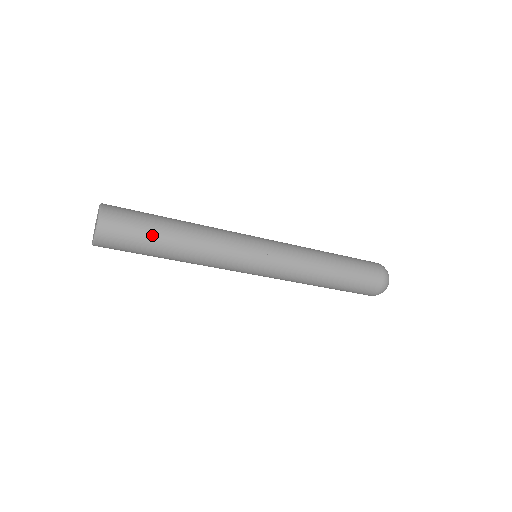
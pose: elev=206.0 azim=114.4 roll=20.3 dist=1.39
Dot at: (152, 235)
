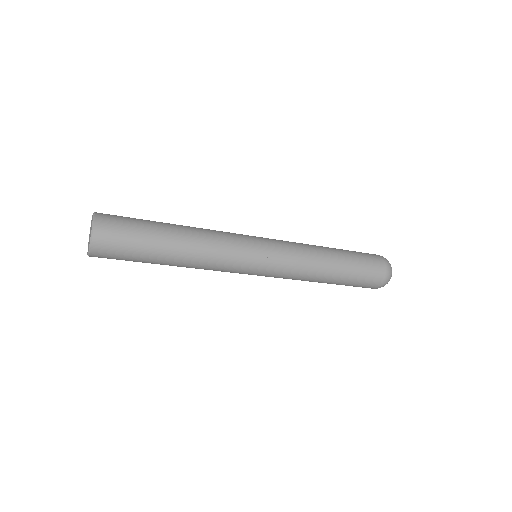
Dot at: (150, 232)
